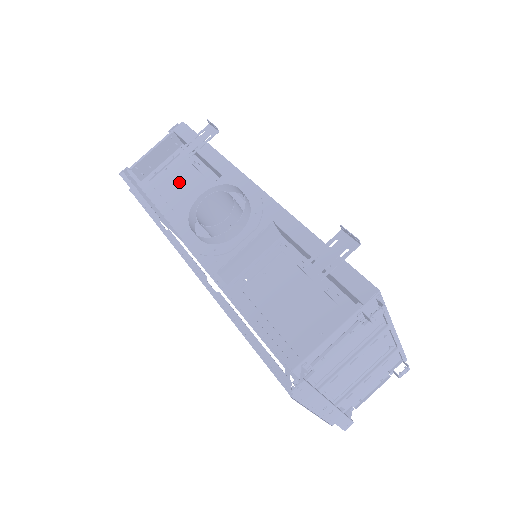
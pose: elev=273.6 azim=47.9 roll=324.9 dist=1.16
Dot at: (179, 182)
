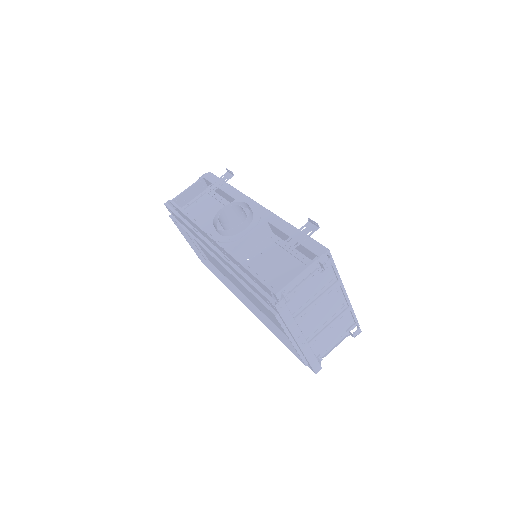
Dot at: (205, 209)
